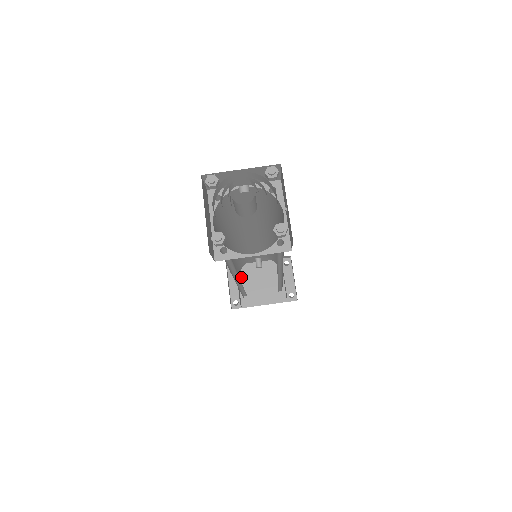
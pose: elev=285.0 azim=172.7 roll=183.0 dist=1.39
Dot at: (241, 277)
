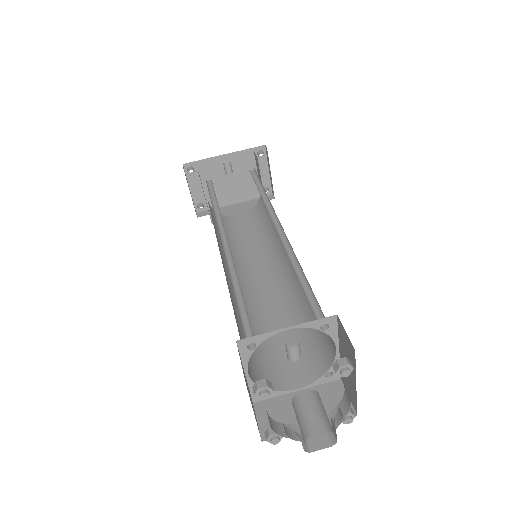
Dot at: (203, 176)
